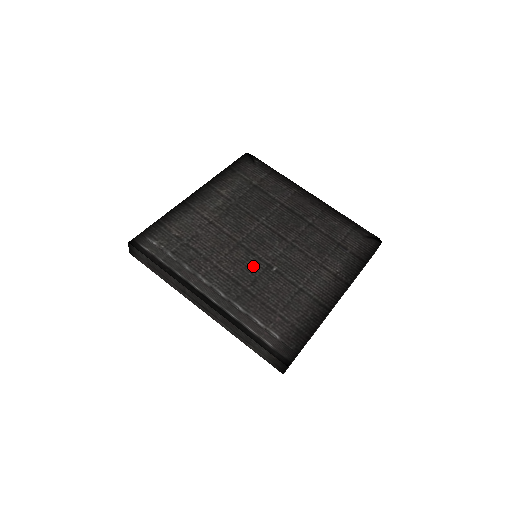
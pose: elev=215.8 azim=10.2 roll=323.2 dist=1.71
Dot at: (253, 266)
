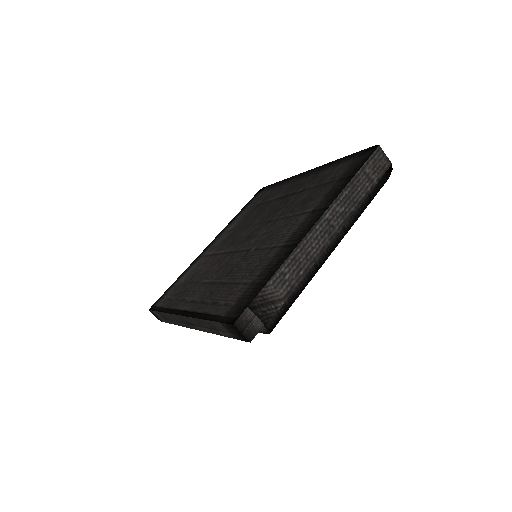
Dot at: (234, 261)
